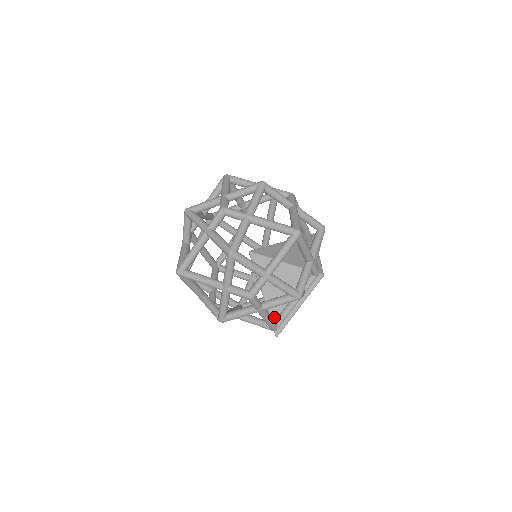
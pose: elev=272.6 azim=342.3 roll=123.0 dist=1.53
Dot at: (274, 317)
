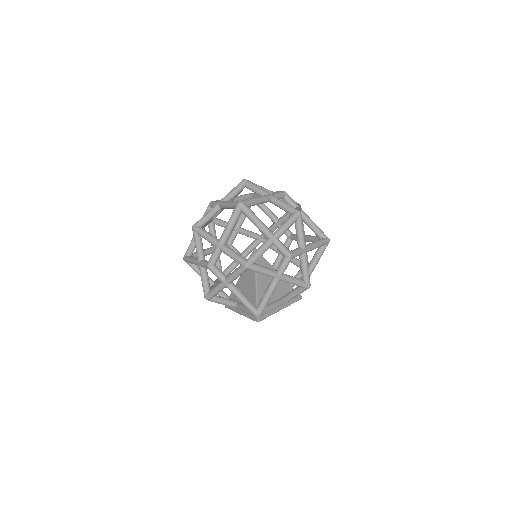
Dot at: occluded
